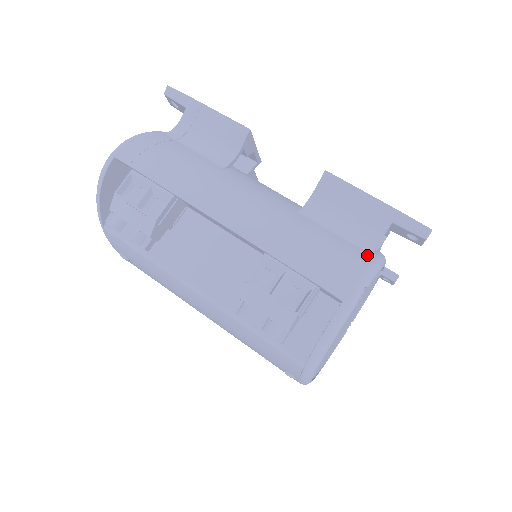
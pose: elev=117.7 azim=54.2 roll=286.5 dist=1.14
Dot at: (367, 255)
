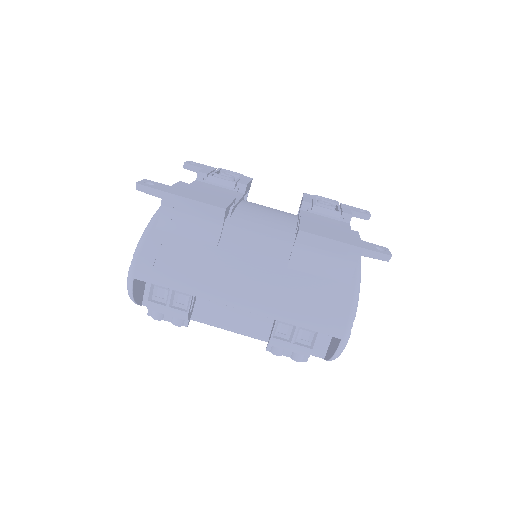
Dot at: (348, 288)
